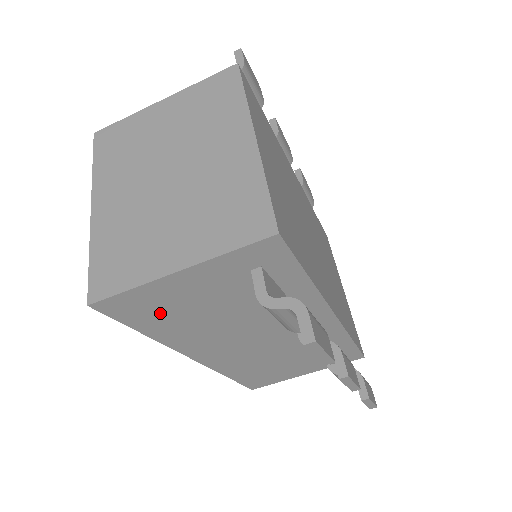
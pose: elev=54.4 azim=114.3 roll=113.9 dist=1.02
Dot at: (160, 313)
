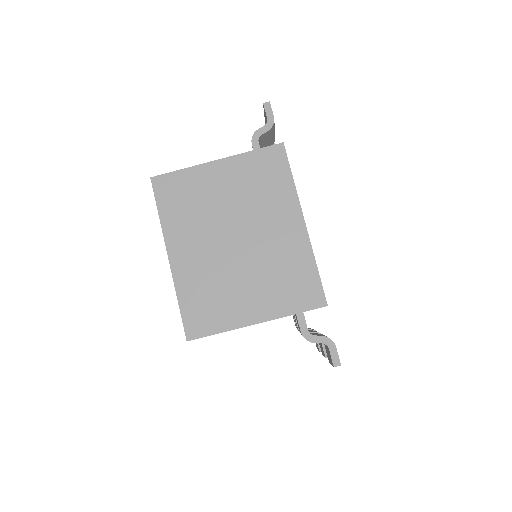
Dot at: occluded
